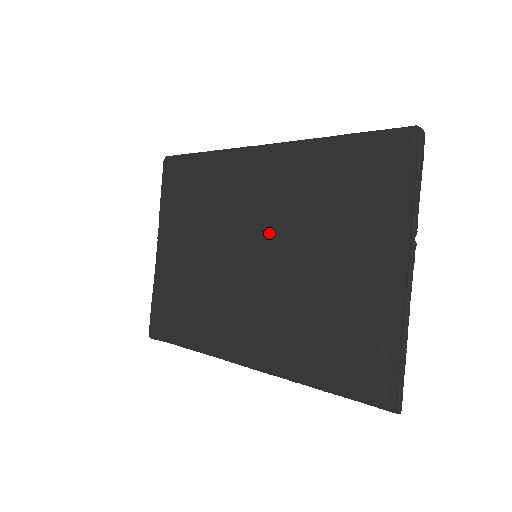
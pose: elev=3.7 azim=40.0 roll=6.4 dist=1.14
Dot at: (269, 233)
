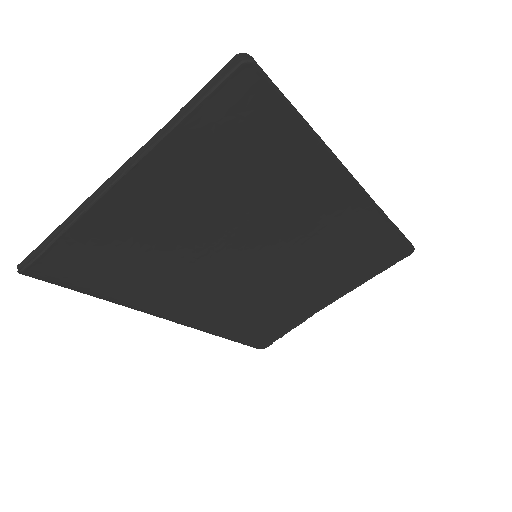
Dot at: (285, 248)
